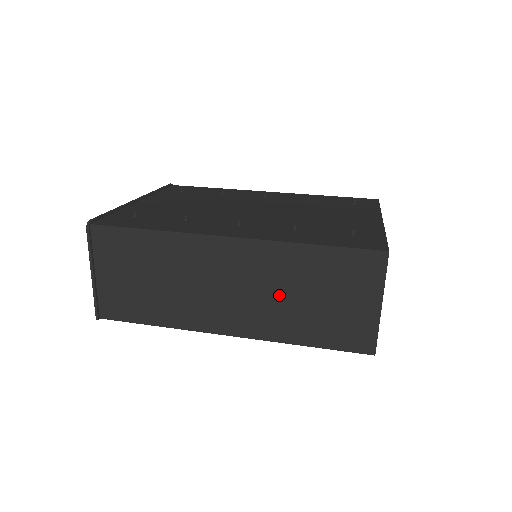
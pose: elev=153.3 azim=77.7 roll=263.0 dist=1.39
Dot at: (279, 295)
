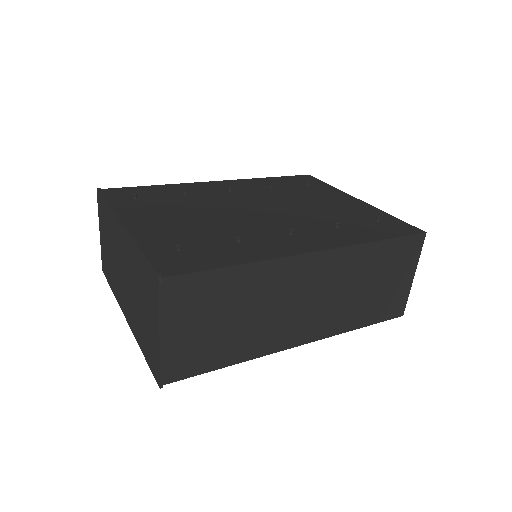
Dot at: (348, 293)
